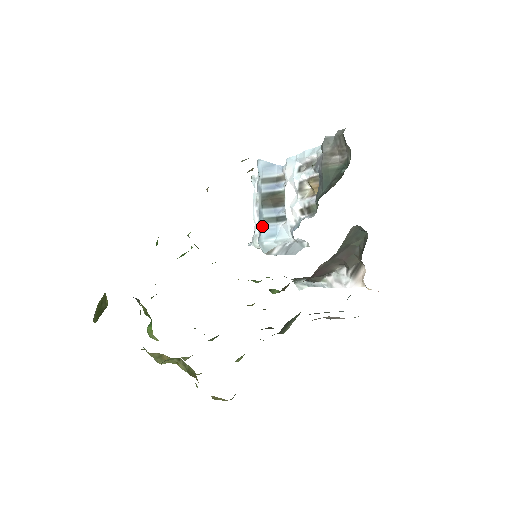
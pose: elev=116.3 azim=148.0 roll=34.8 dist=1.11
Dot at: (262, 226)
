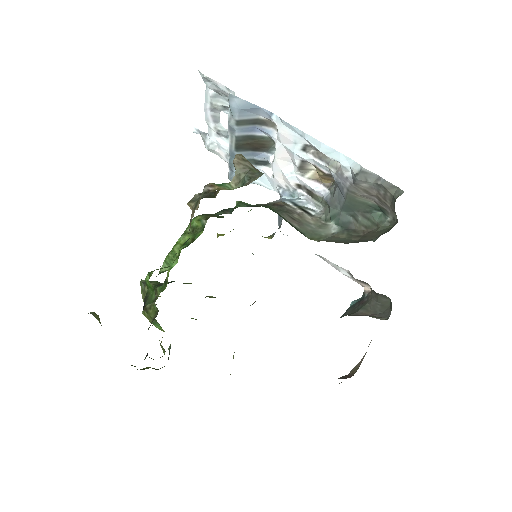
Dot at: occluded
